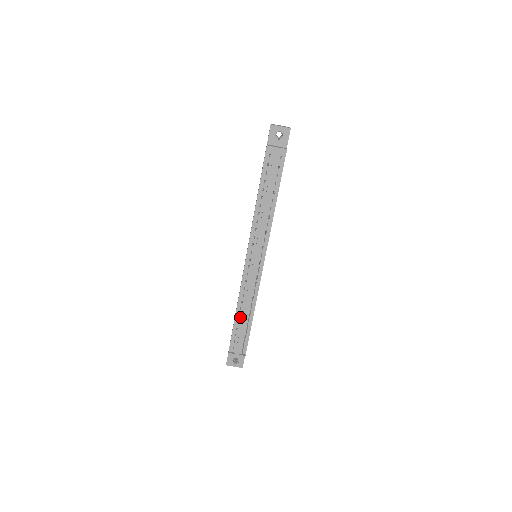
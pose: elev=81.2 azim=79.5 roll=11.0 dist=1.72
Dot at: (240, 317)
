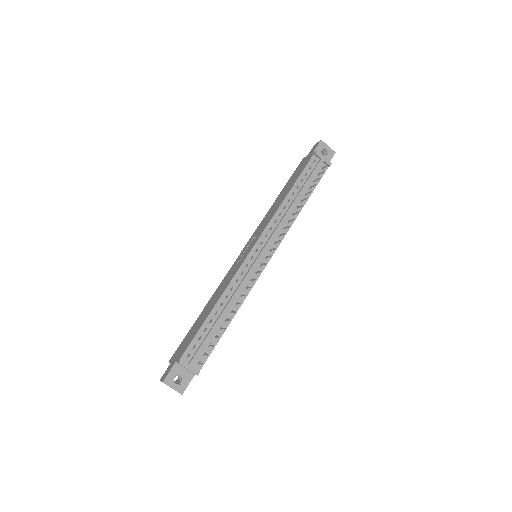
Dot at: (216, 315)
